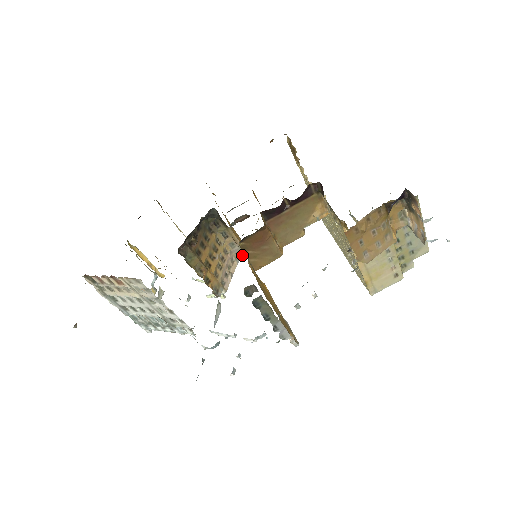
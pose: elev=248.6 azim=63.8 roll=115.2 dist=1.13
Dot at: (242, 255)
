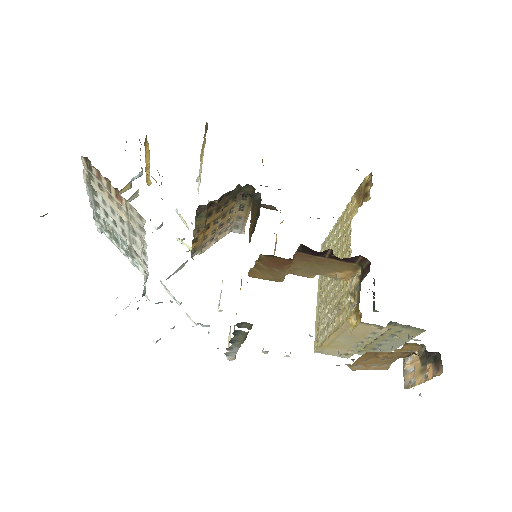
Dot at: (238, 230)
